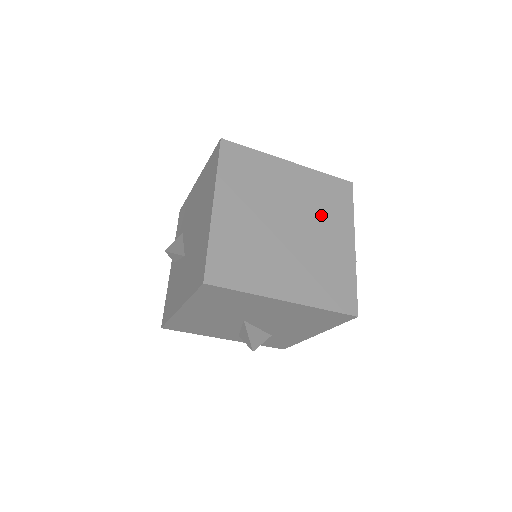
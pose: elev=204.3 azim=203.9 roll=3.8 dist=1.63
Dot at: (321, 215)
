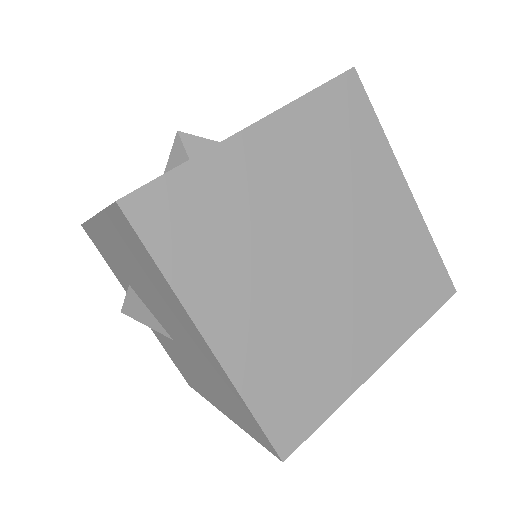
Dot at: (347, 185)
